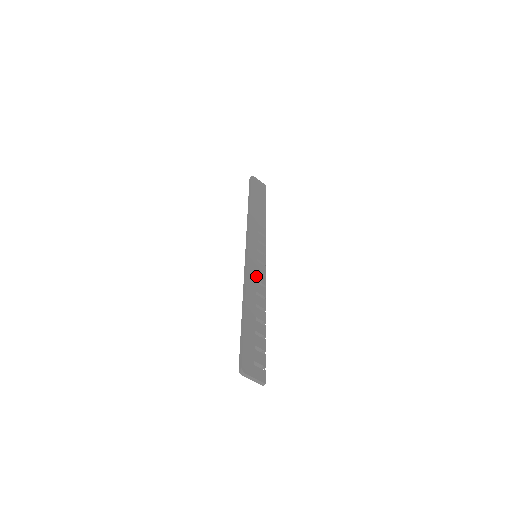
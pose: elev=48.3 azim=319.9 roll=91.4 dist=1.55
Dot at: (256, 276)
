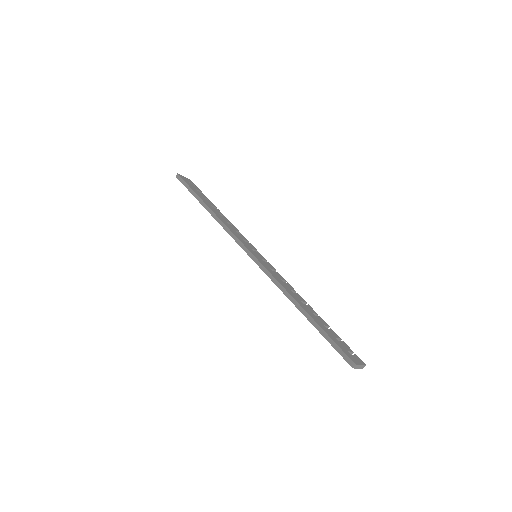
Dot at: (276, 275)
